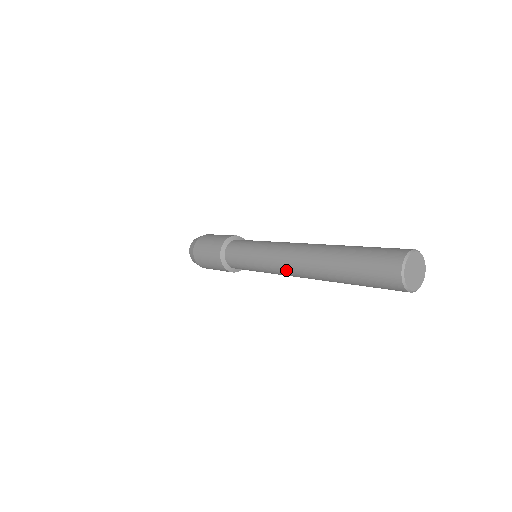
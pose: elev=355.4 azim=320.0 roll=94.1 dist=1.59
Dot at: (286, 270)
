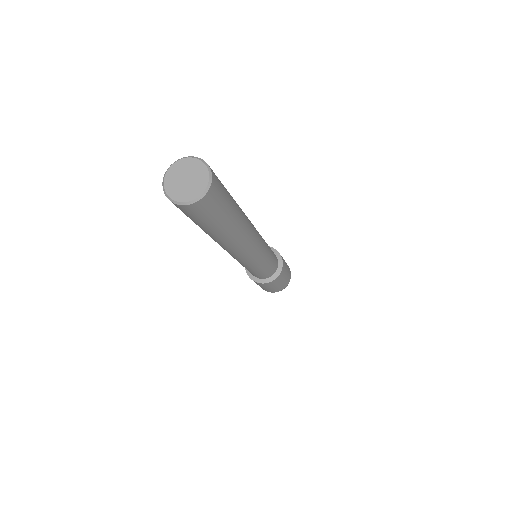
Dot at: occluded
